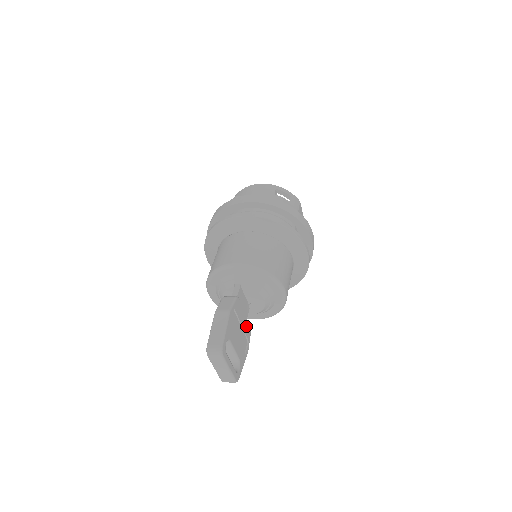
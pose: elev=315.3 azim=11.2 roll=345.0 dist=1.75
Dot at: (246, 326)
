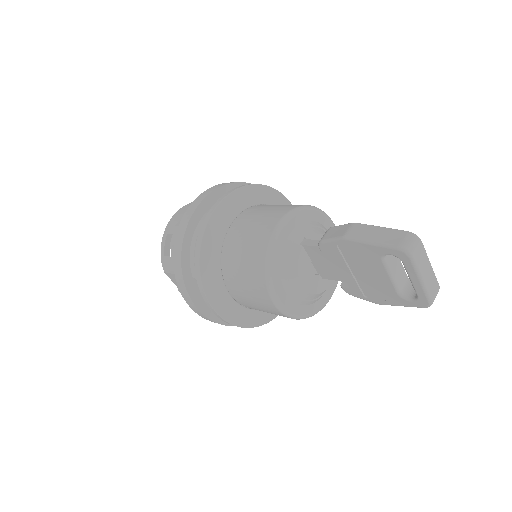
Dot at: occluded
